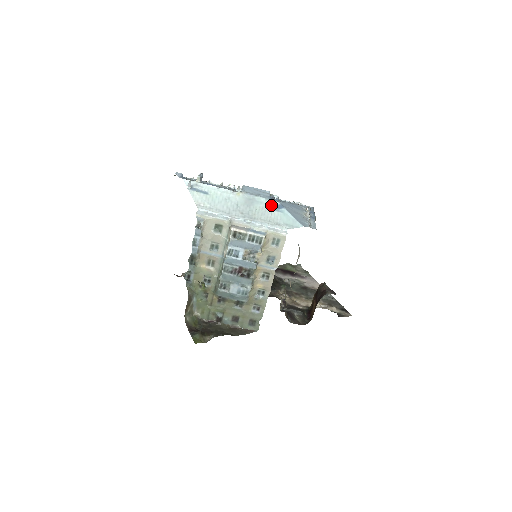
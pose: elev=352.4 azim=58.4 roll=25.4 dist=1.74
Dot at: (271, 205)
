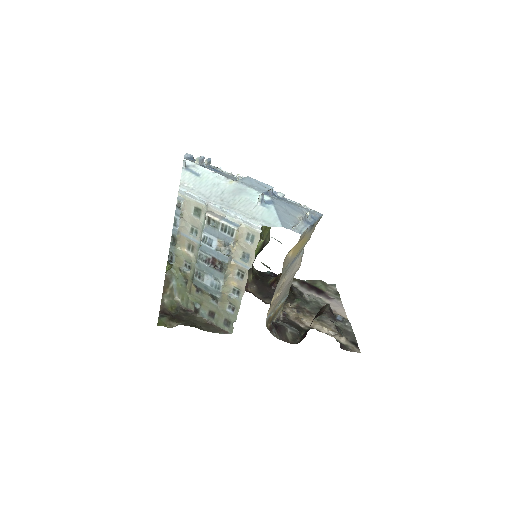
Dot at: occluded
